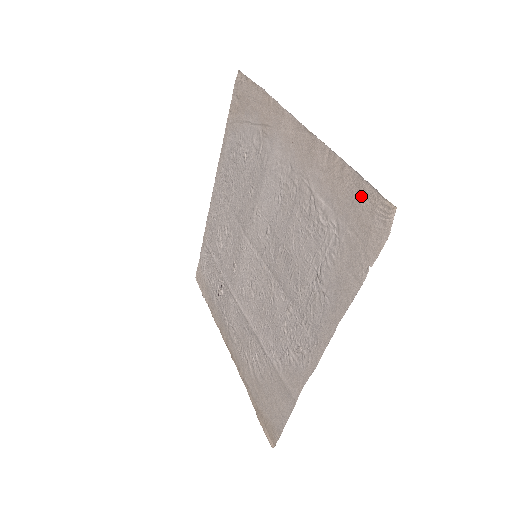
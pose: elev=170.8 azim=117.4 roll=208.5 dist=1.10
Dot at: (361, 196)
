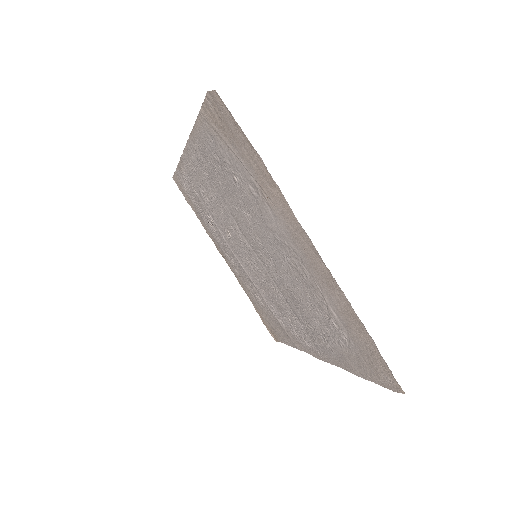
Dot at: (376, 357)
